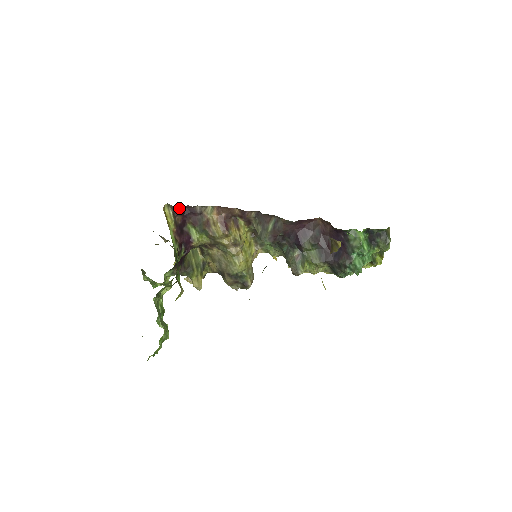
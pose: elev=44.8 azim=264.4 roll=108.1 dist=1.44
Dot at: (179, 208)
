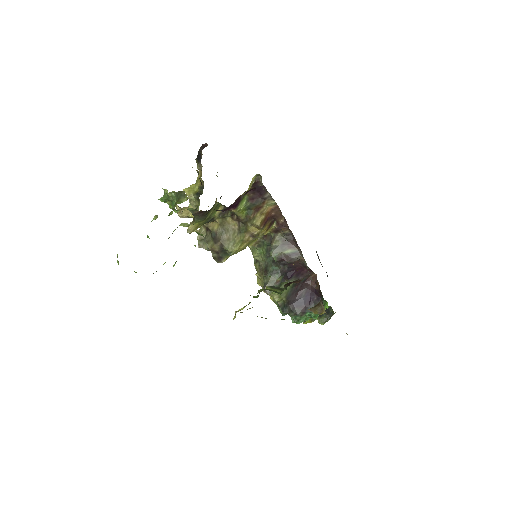
Dot at: occluded
